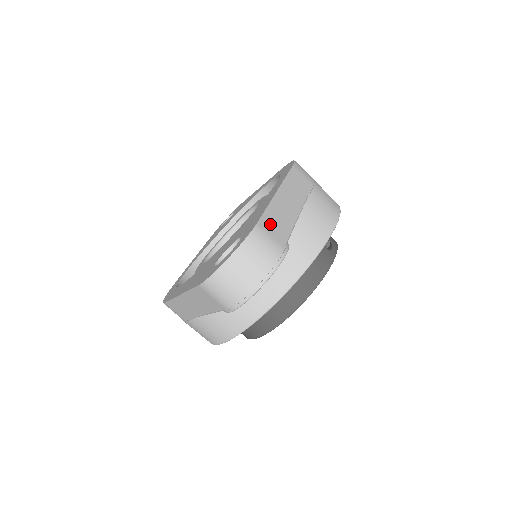
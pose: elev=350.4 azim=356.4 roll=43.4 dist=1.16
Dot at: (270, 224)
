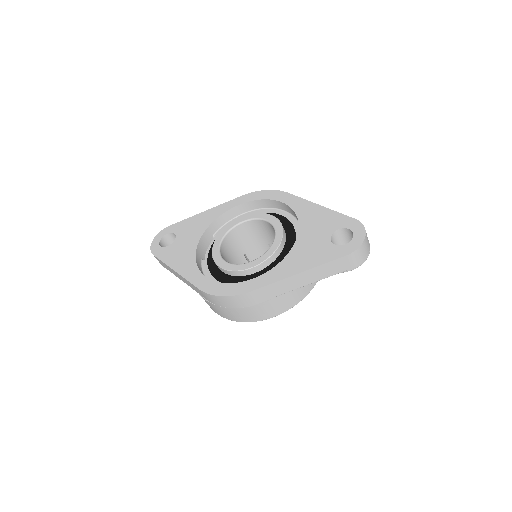
Dot at: occluded
